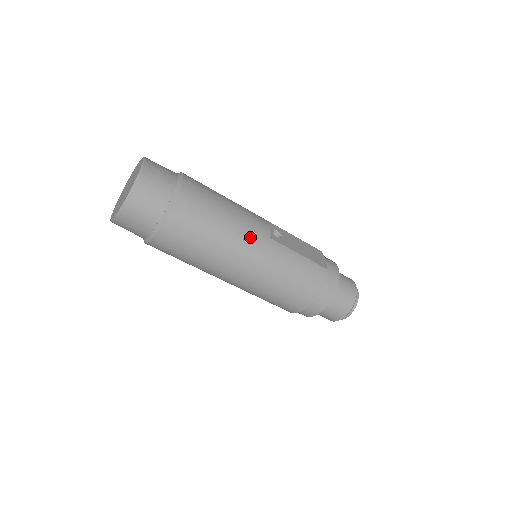
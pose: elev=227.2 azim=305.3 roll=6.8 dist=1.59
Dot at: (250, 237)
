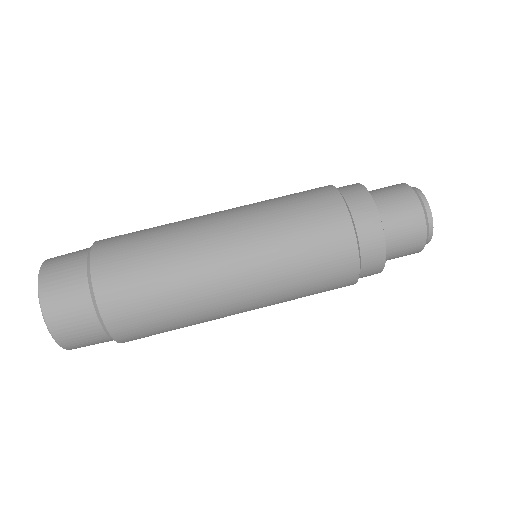
Dot at: (204, 217)
